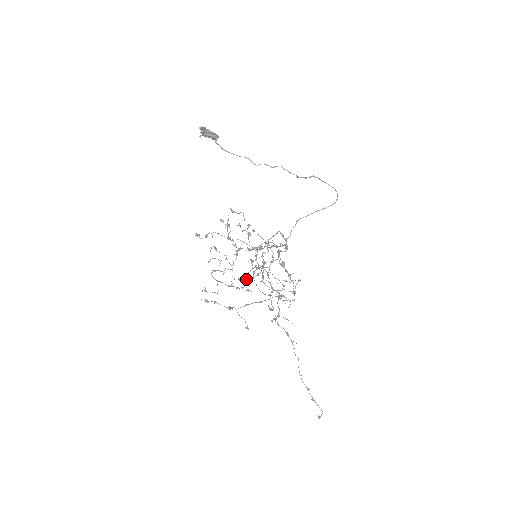
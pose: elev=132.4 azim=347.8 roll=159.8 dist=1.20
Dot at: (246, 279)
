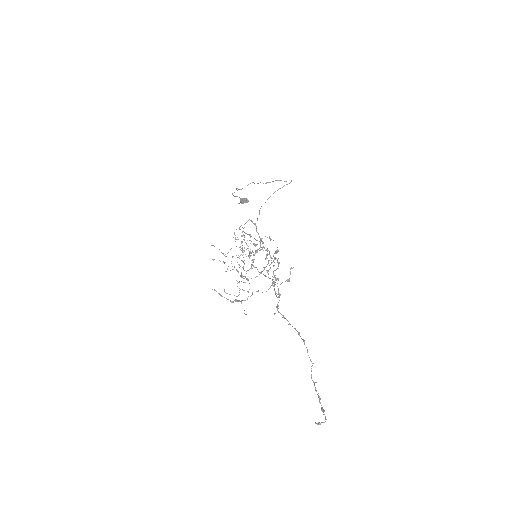
Dot at: (225, 256)
